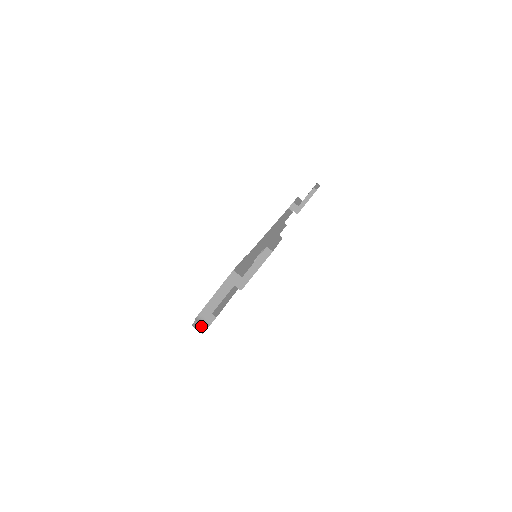
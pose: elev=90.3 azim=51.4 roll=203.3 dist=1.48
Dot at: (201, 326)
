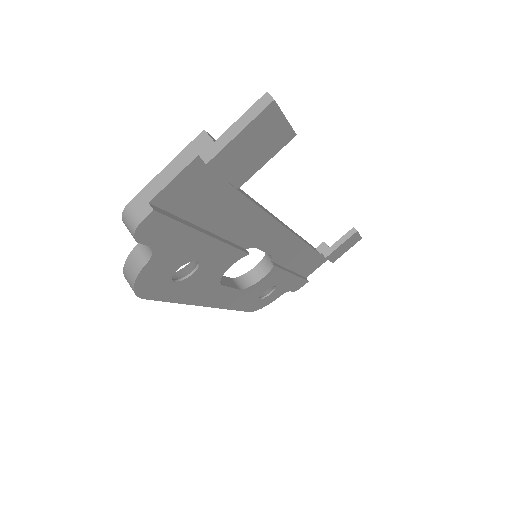
Dot at: (134, 266)
